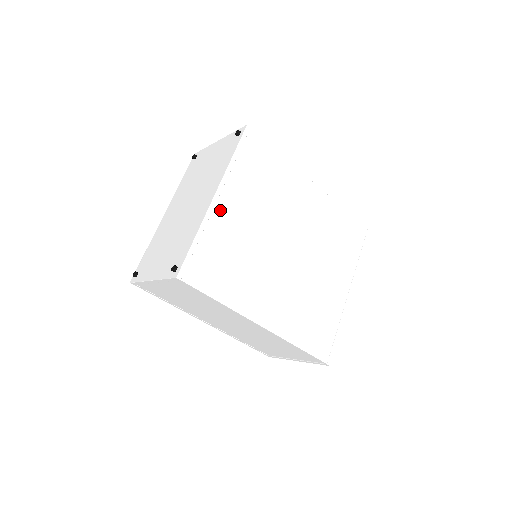
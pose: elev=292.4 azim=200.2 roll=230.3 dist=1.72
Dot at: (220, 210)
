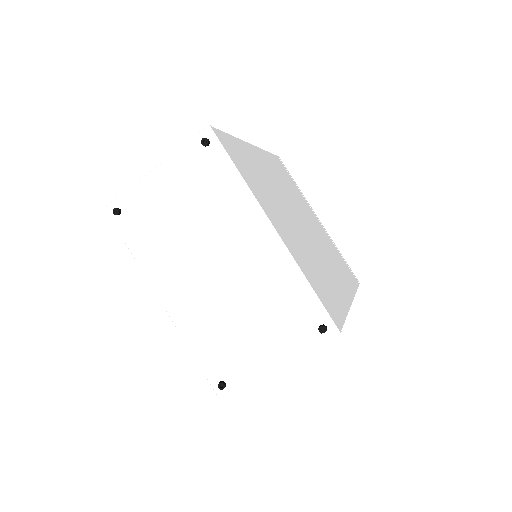
Dot at: (284, 237)
